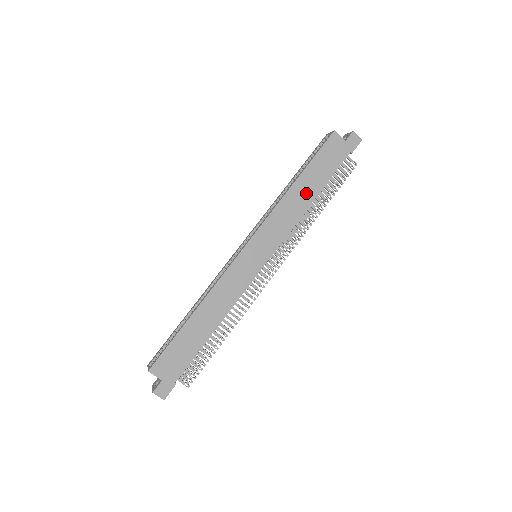
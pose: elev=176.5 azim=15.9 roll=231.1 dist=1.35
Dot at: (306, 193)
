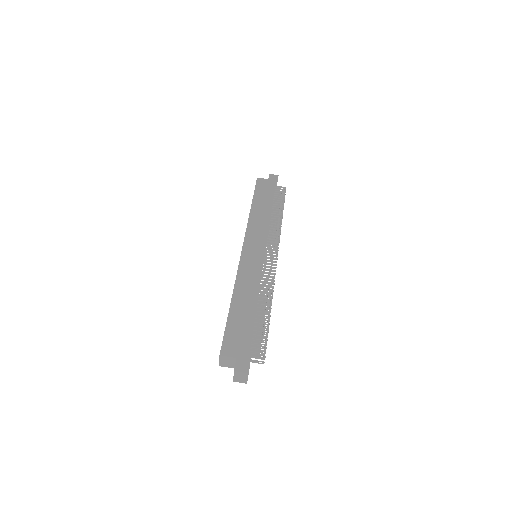
Dot at: (263, 209)
